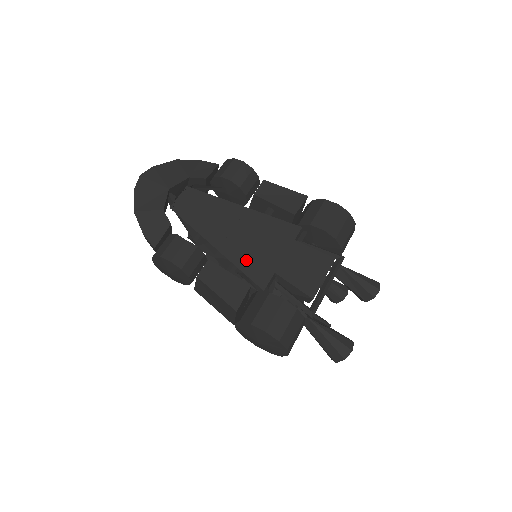
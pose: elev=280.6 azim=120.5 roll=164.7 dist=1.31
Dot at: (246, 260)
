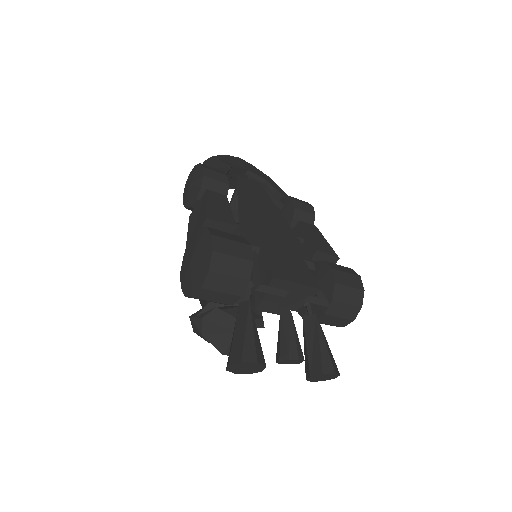
Dot at: (250, 225)
